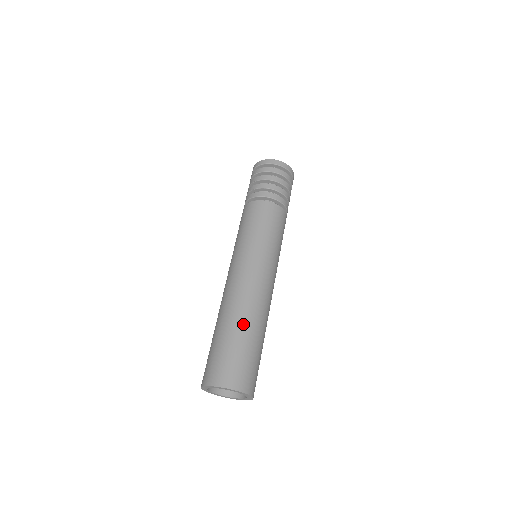
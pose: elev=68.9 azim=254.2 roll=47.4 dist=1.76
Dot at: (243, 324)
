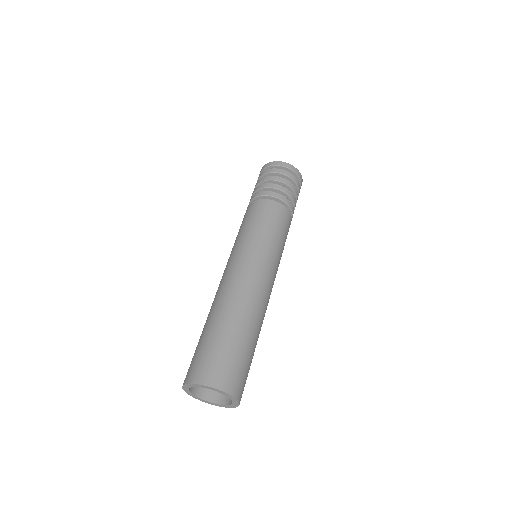
Dot at: (245, 324)
